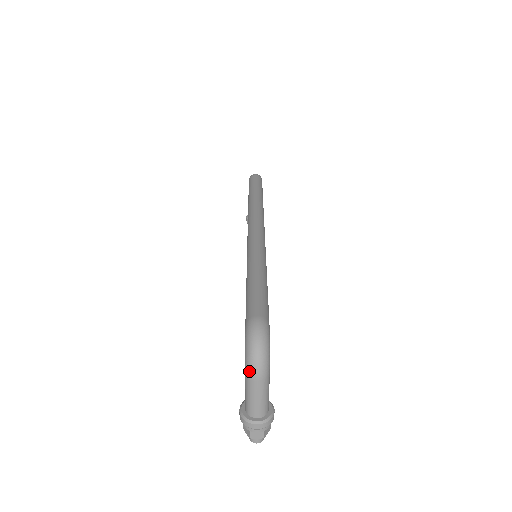
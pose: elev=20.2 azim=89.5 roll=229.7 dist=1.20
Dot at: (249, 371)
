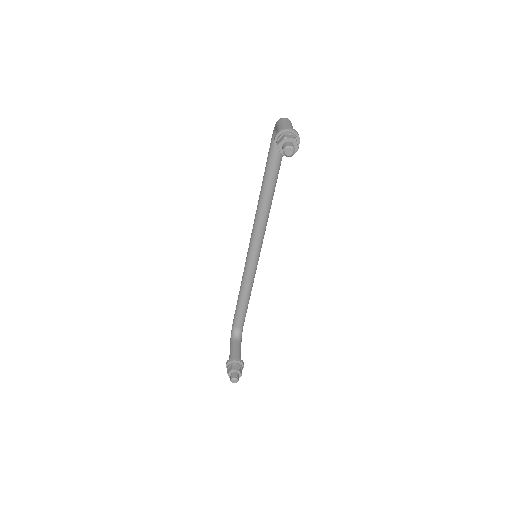
Dot at: (280, 119)
